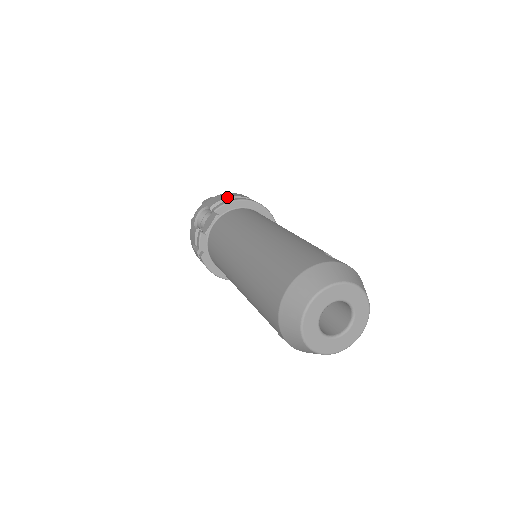
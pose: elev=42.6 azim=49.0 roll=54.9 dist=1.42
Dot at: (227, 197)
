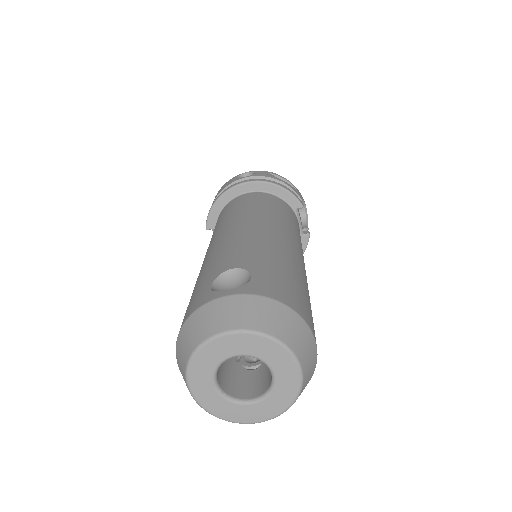
Dot at: (214, 200)
